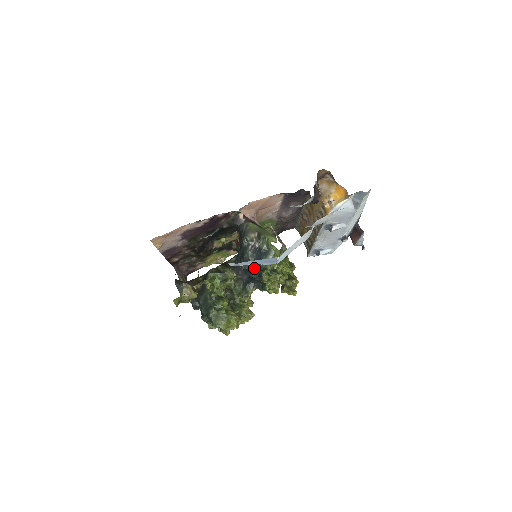
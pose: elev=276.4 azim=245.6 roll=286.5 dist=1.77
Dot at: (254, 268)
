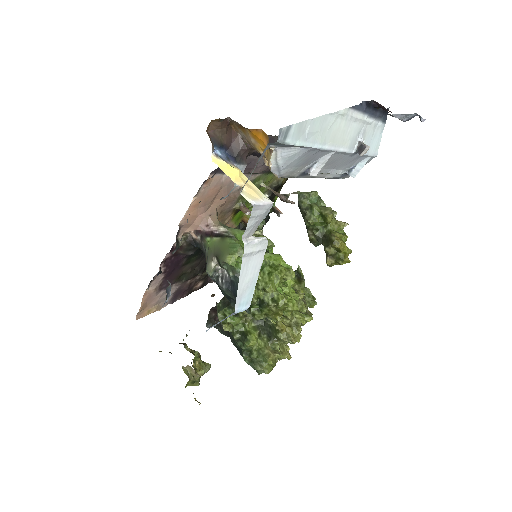
Dot at: occluded
